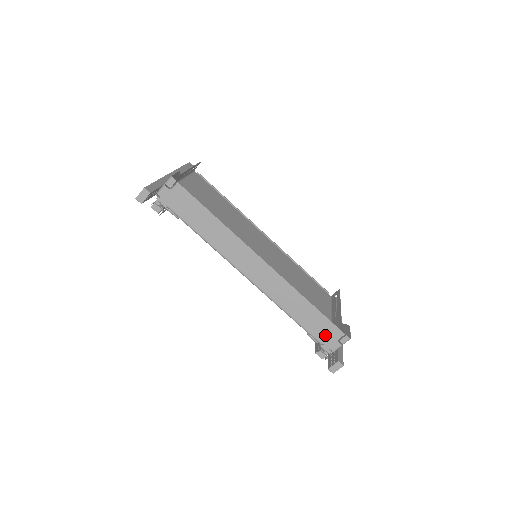
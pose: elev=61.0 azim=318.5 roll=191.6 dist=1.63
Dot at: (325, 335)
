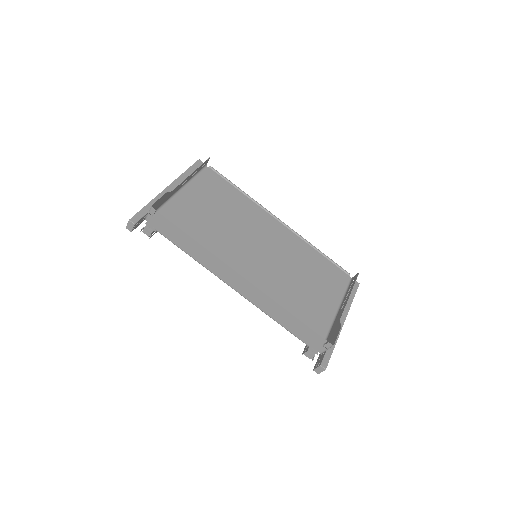
Dot at: (310, 340)
